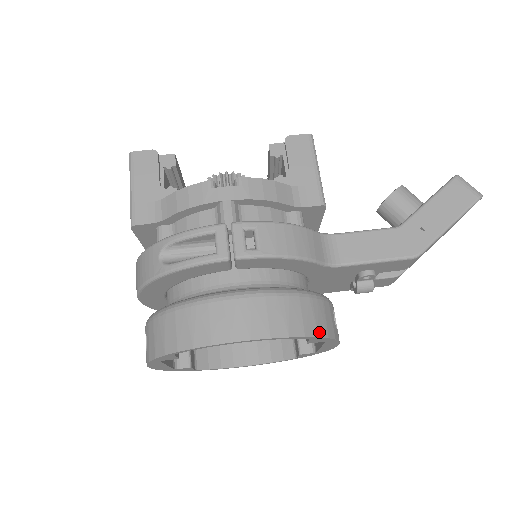
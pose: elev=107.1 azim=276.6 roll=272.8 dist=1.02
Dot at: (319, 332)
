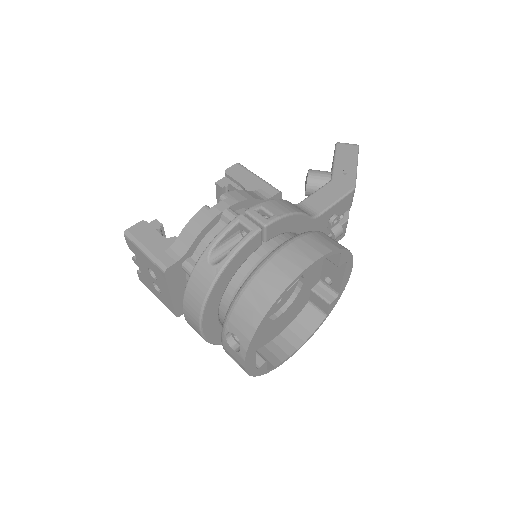
Dot at: (343, 247)
